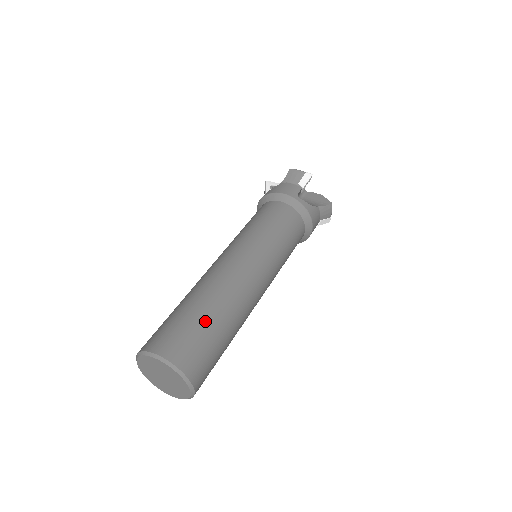
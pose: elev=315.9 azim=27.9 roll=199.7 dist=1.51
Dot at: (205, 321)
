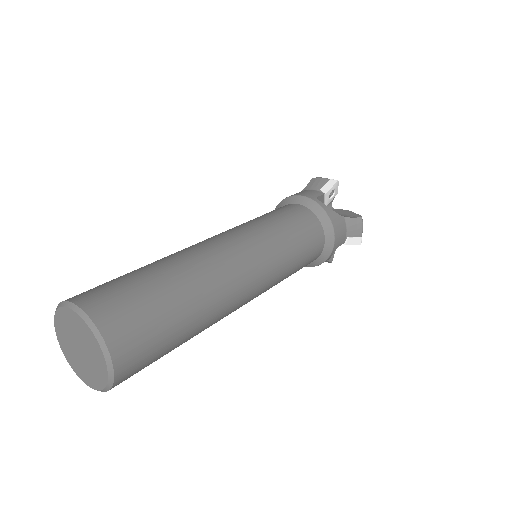
Dot at: (154, 282)
